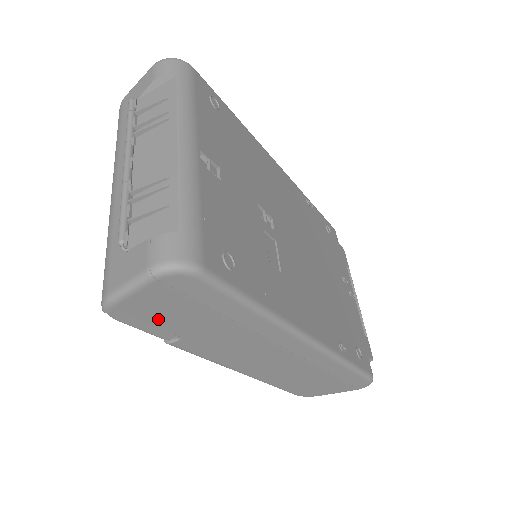
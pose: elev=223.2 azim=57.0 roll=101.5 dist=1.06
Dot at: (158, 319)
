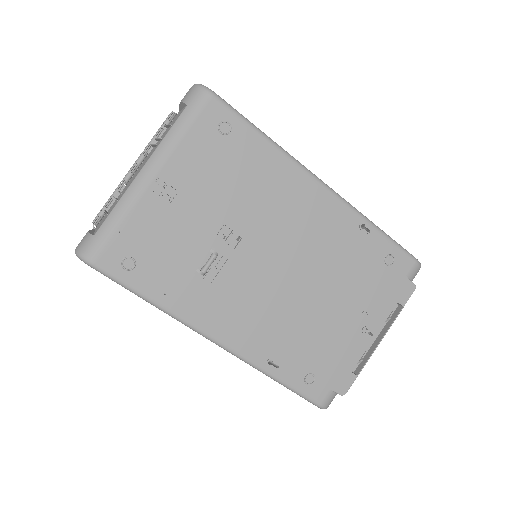
Dot at: occluded
